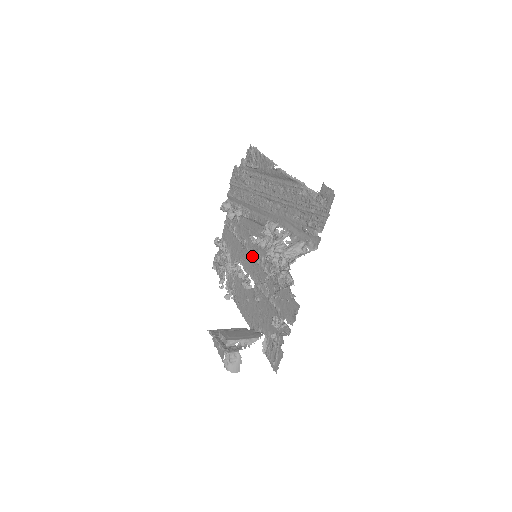
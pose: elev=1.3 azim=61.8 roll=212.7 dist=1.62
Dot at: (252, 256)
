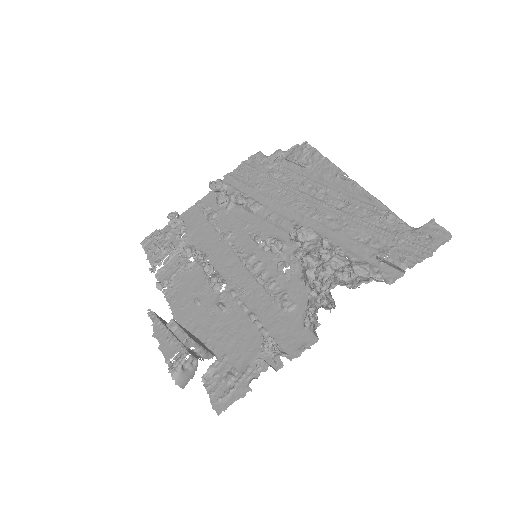
Dot at: (239, 255)
